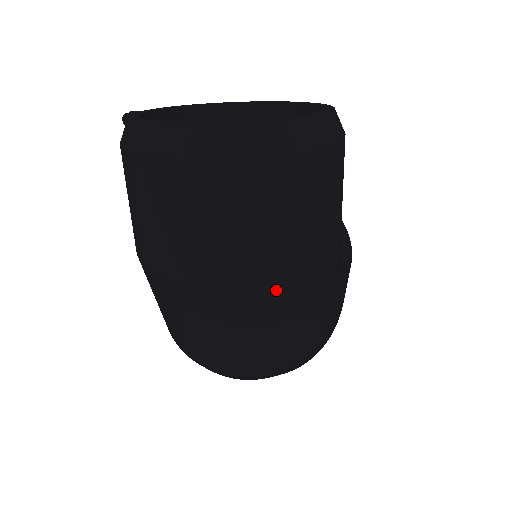
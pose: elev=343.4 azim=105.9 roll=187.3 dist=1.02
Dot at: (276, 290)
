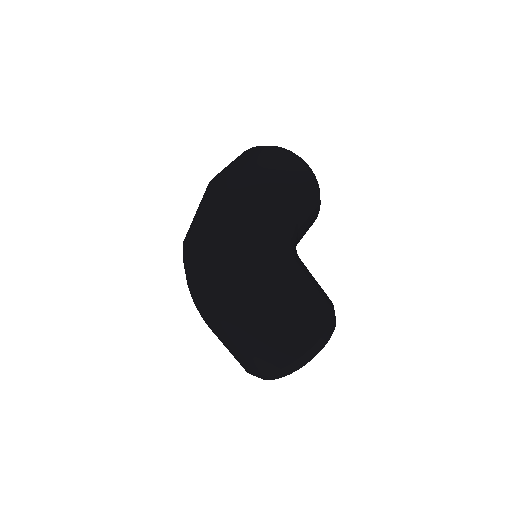
Dot at: (240, 176)
